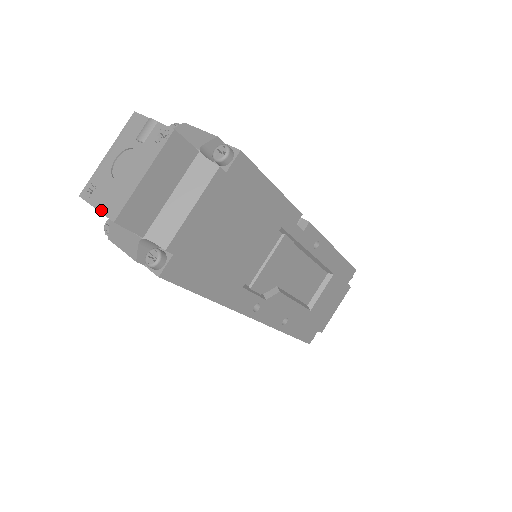
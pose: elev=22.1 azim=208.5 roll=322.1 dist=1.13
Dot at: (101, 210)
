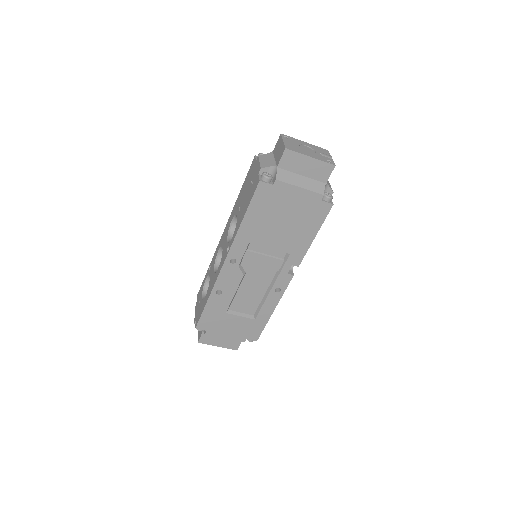
Dot at: (285, 143)
